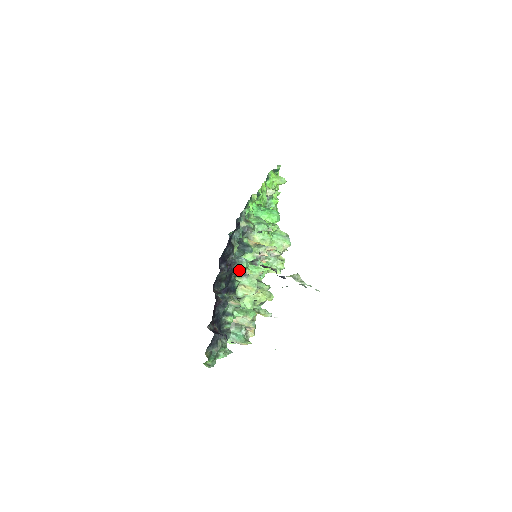
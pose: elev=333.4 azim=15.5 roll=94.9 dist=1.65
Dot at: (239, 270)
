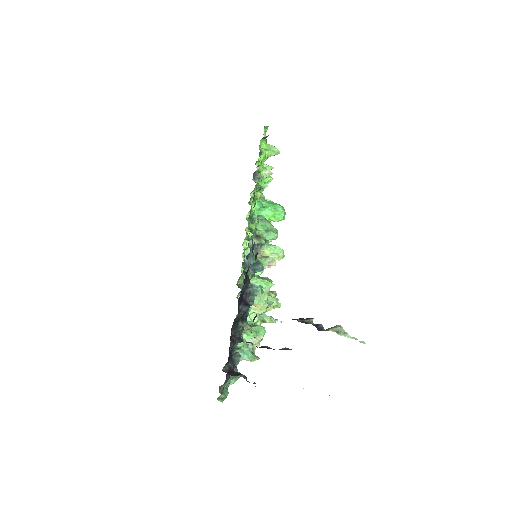
Dot at: occluded
